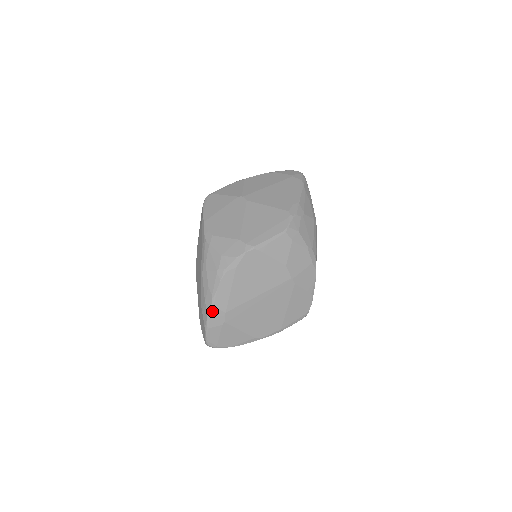
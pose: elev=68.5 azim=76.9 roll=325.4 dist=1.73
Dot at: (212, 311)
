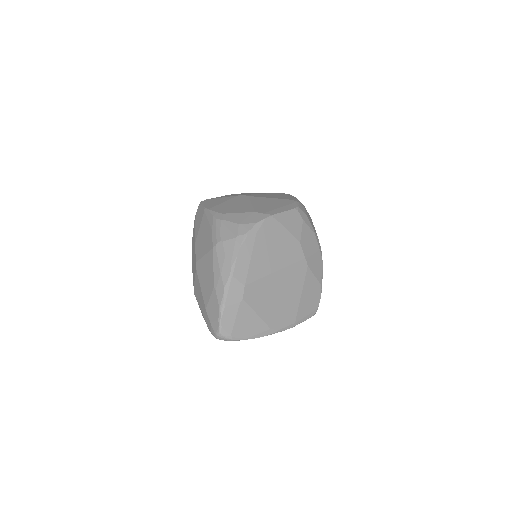
Dot at: (230, 283)
